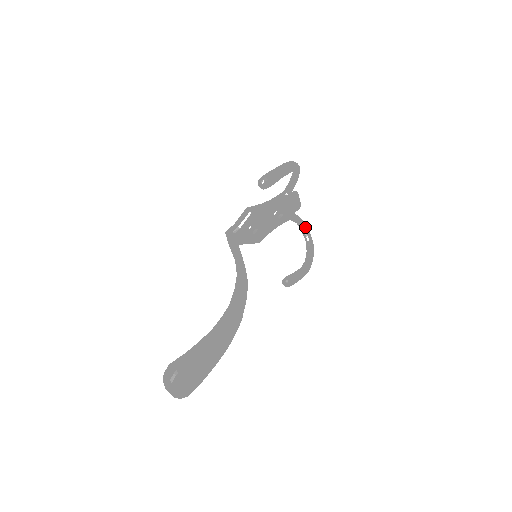
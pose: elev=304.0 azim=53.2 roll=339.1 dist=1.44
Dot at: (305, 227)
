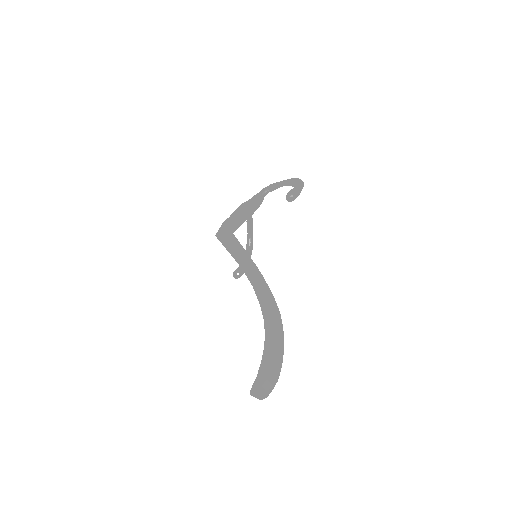
Dot at: occluded
